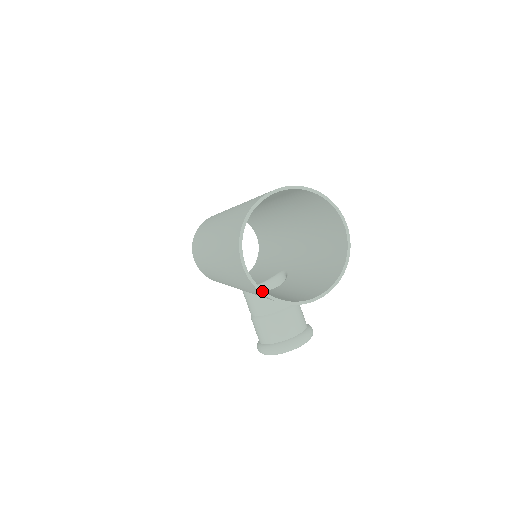
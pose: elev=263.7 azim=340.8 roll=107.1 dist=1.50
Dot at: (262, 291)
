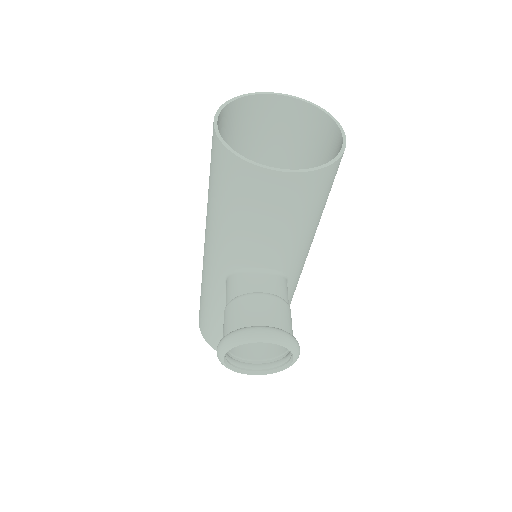
Dot at: (224, 143)
